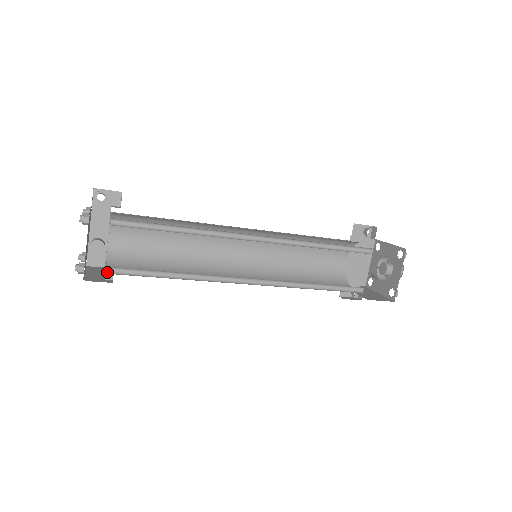
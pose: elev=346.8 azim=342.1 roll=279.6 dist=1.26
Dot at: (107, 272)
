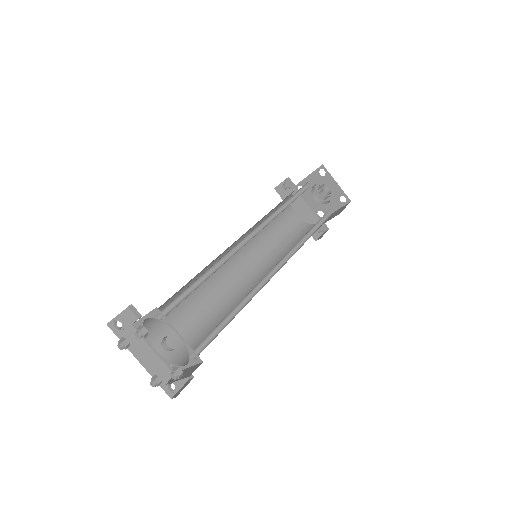
Dot at: (194, 358)
